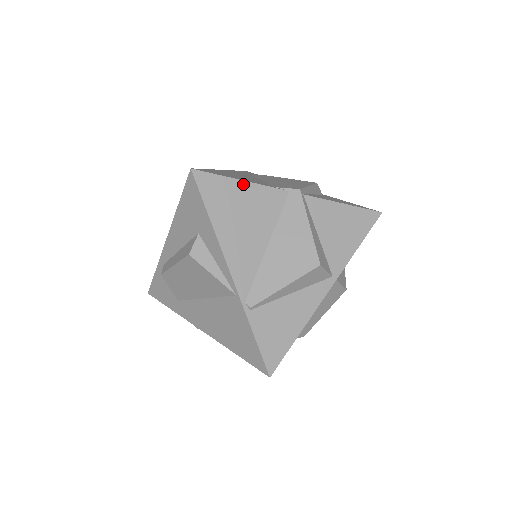
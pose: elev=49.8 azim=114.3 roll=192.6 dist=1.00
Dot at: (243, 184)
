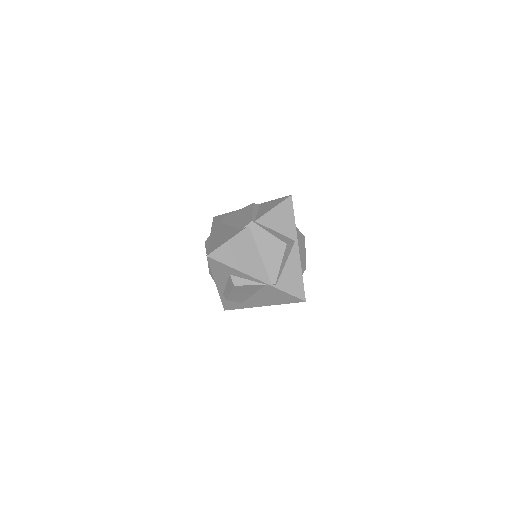
Dot at: (230, 242)
